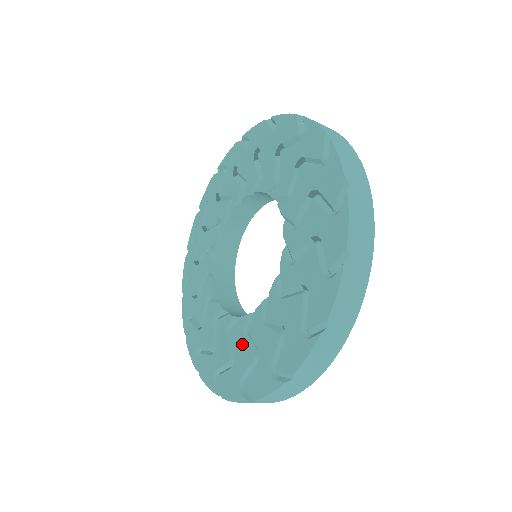
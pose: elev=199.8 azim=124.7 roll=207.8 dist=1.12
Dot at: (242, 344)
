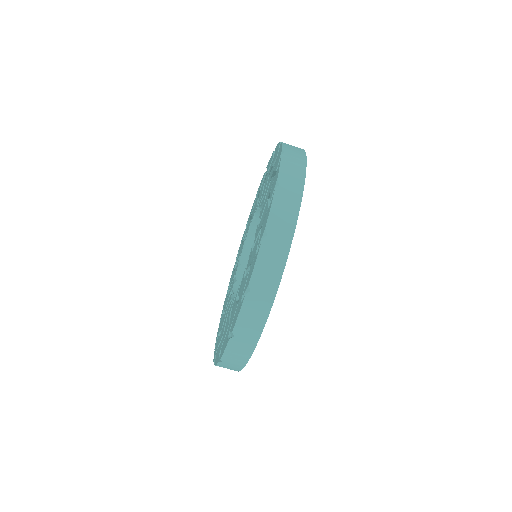
Dot at: (228, 320)
